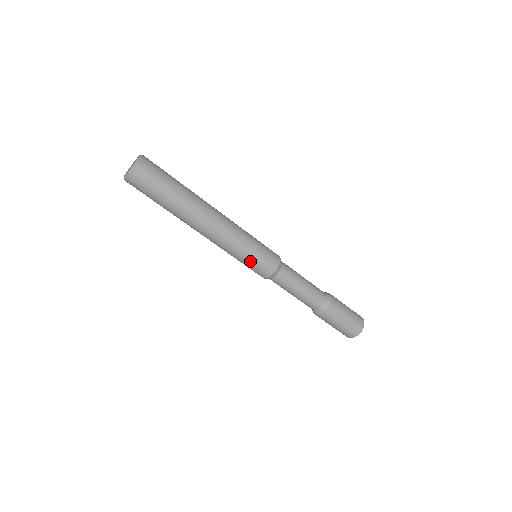
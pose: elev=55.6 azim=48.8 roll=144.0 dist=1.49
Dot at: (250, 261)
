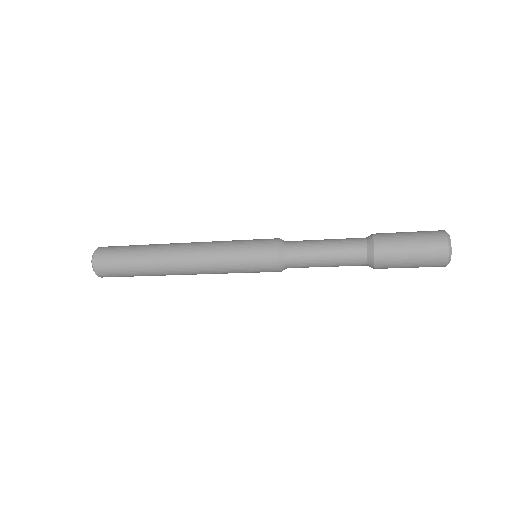
Dot at: (248, 272)
